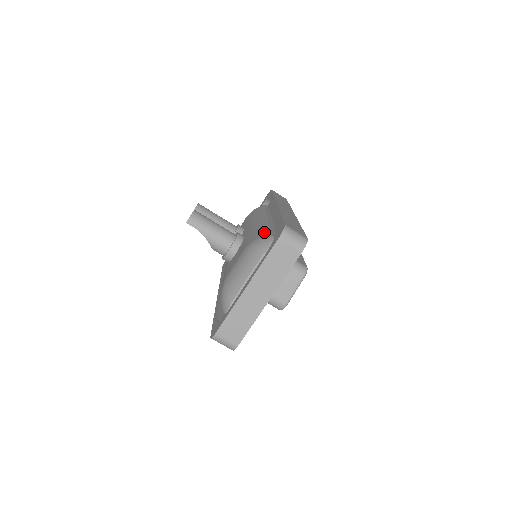
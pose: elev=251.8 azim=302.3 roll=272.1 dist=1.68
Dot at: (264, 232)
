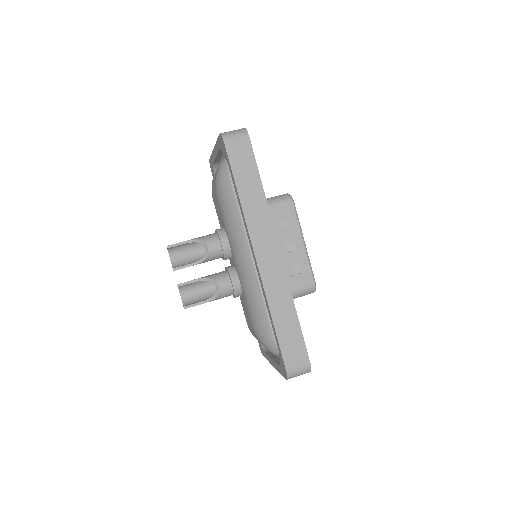
Dot at: occluded
